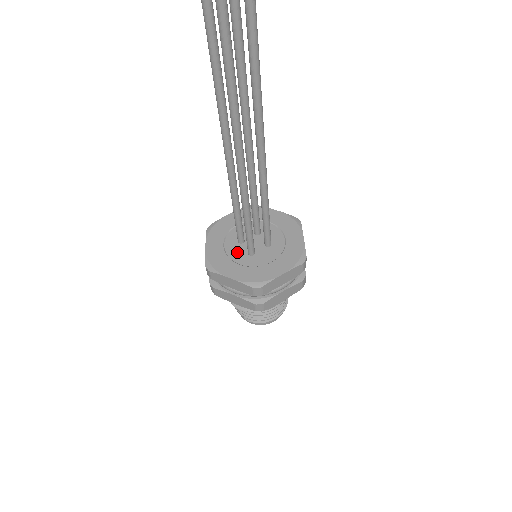
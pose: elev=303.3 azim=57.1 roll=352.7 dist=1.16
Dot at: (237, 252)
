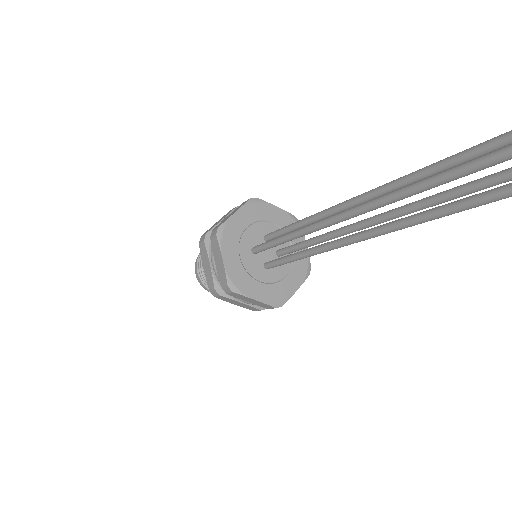
Dot at: (254, 266)
